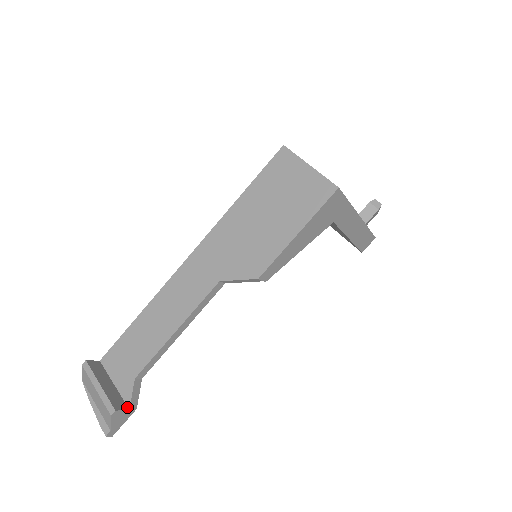
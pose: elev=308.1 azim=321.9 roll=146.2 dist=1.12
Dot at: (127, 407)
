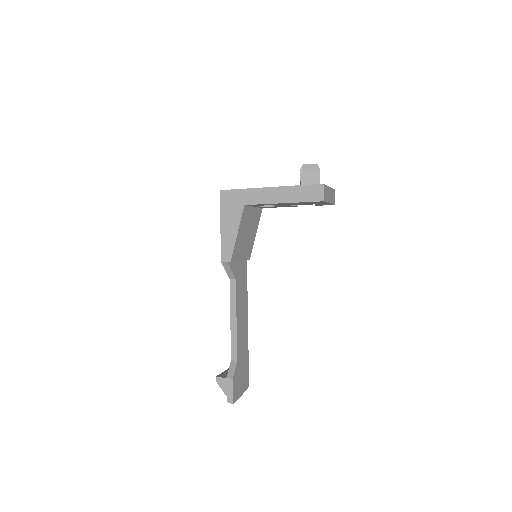
Dot at: (227, 377)
